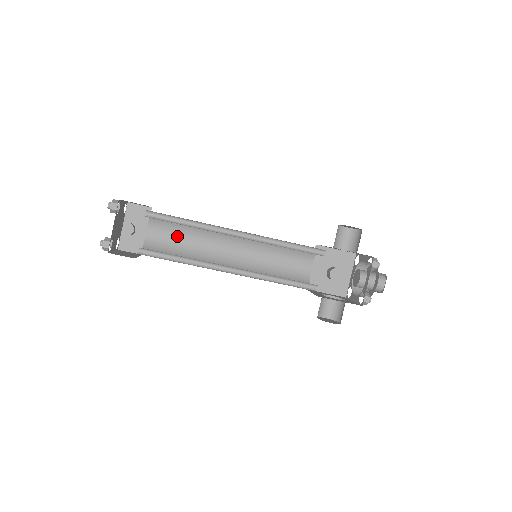
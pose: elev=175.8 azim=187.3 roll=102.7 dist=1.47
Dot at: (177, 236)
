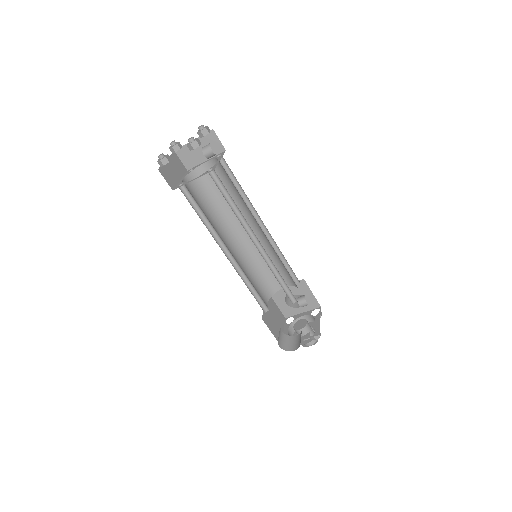
Dot at: (201, 203)
